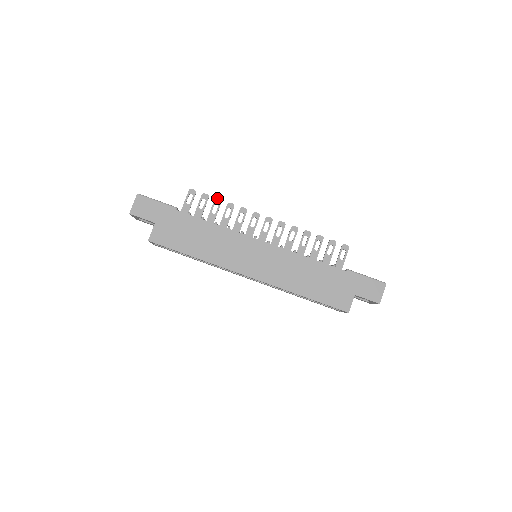
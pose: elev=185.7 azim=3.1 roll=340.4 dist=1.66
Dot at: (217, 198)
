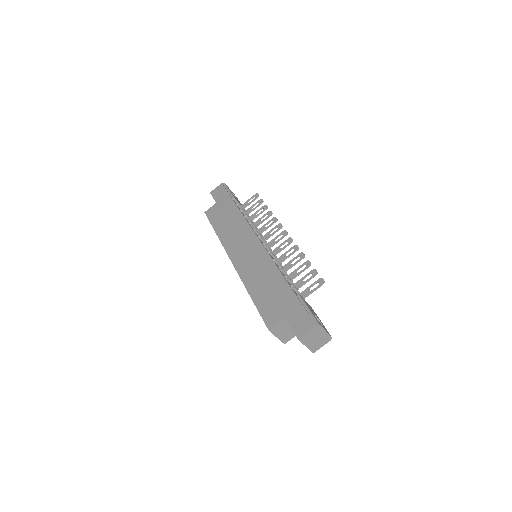
Dot at: (266, 205)
